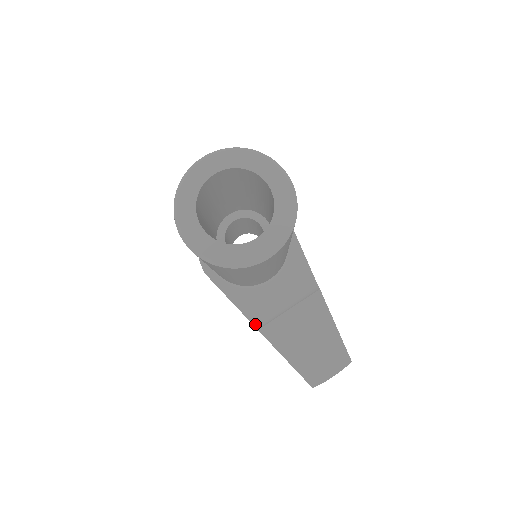
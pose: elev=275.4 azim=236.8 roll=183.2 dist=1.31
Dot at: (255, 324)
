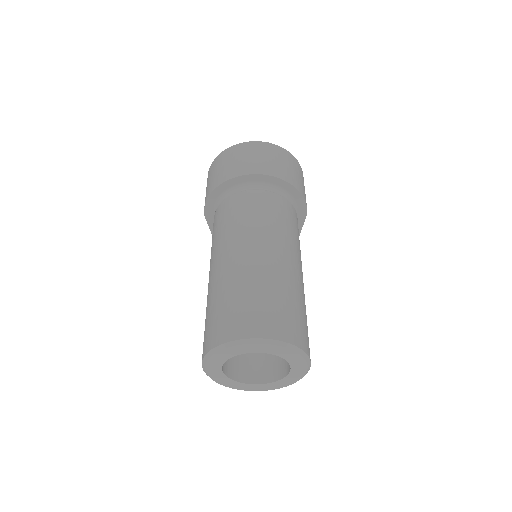
Dot at: occluded
